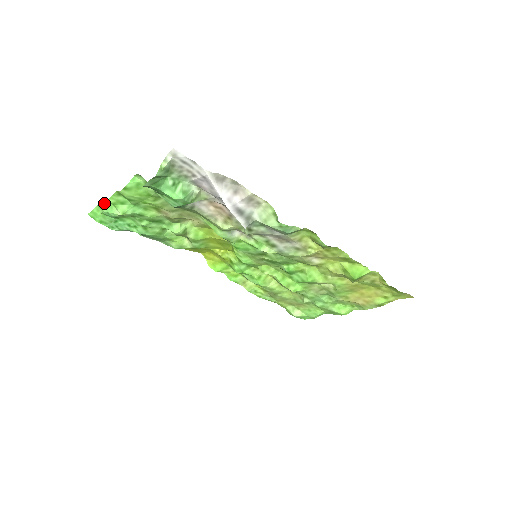
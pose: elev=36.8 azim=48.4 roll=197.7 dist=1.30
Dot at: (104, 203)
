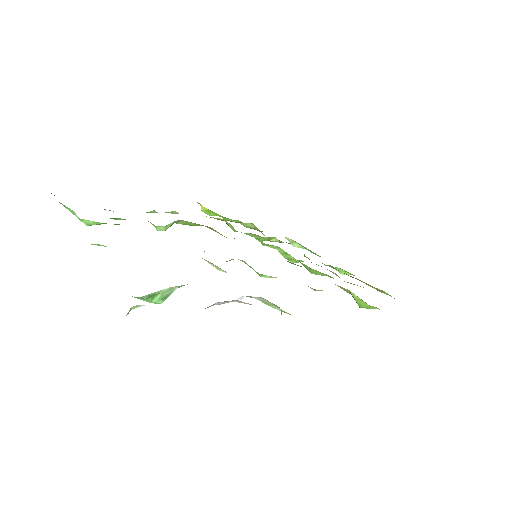
Dot at: occluded
